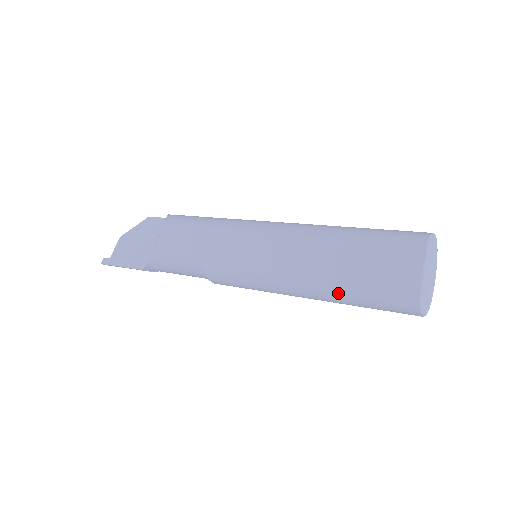
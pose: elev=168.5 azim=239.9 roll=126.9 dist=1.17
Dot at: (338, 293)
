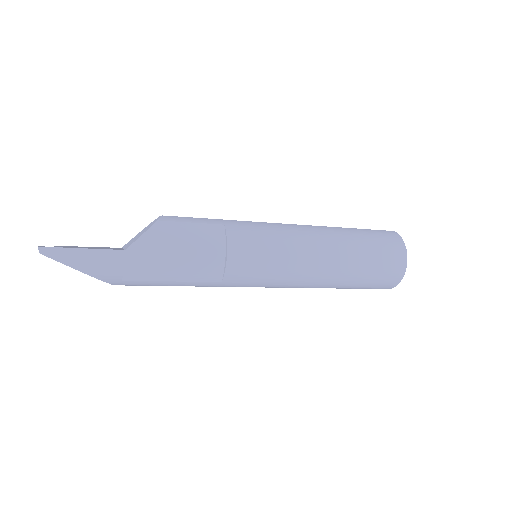
Dot at: (354, 247)
